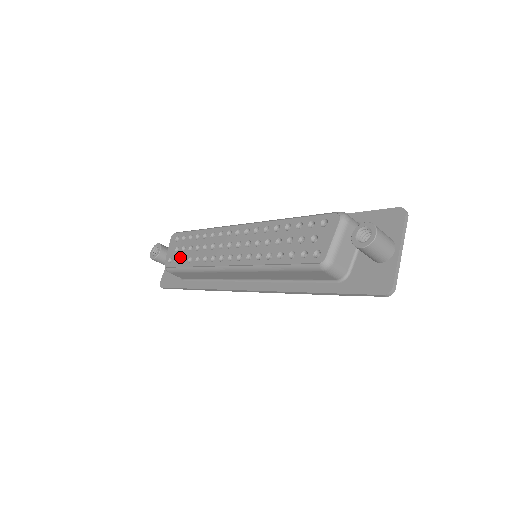
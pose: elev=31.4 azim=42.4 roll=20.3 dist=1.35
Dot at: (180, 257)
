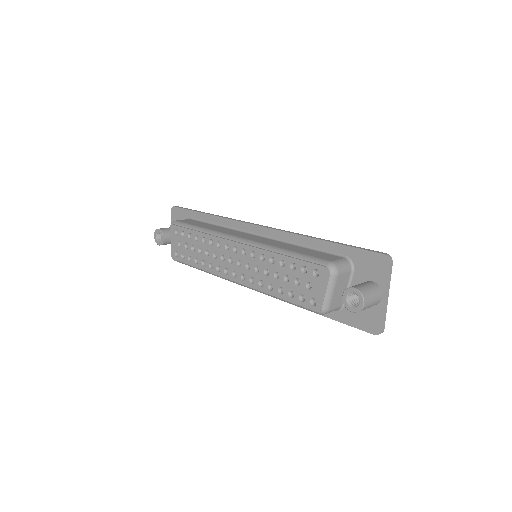
Dot at: (185, 254)
